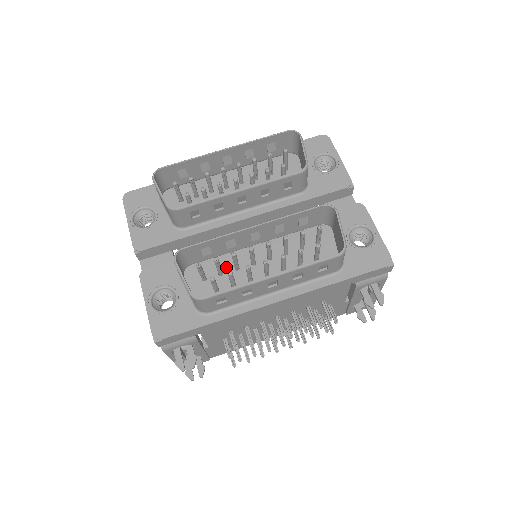
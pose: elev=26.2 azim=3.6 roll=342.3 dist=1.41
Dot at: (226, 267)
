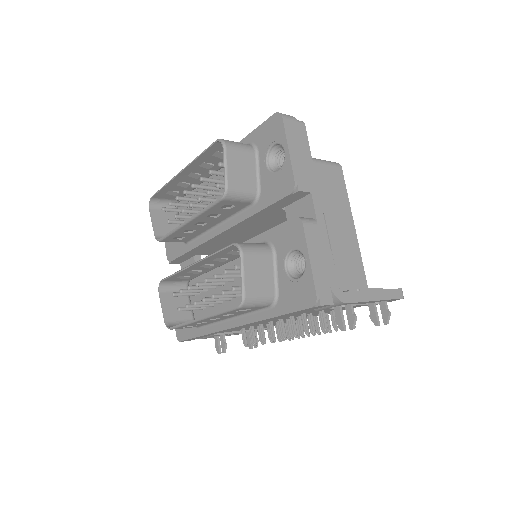
Dot at: occluded
